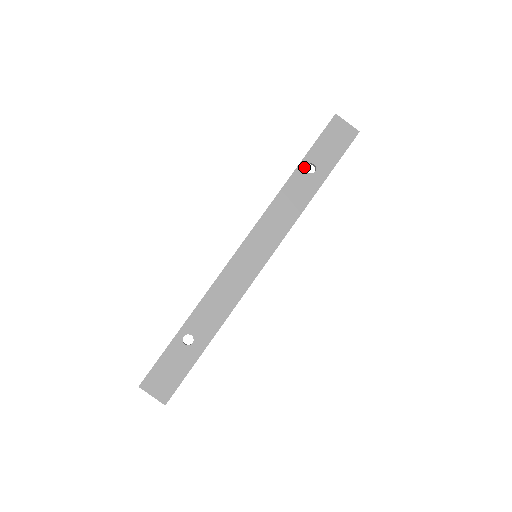
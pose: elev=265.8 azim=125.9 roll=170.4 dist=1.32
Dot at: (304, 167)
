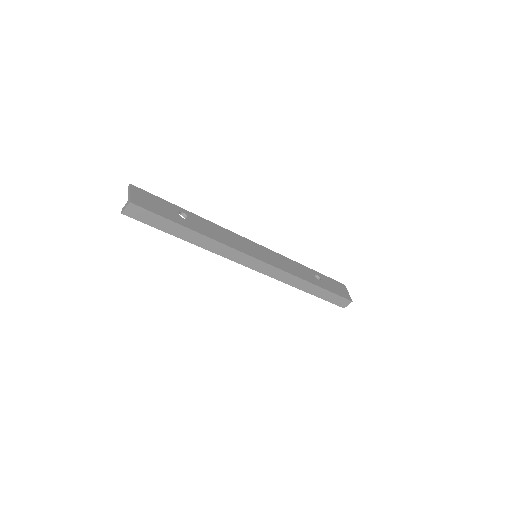
Dot at: (315, 273)
